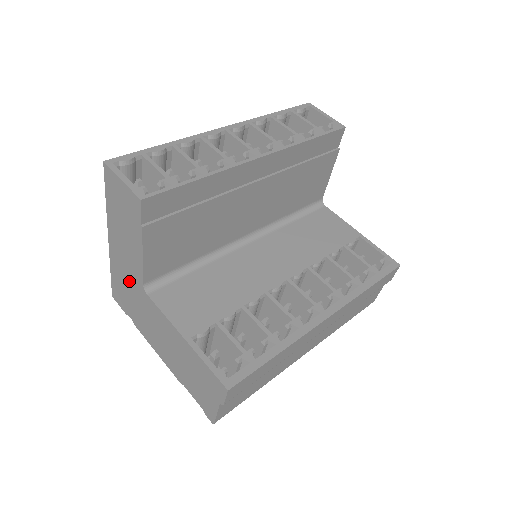
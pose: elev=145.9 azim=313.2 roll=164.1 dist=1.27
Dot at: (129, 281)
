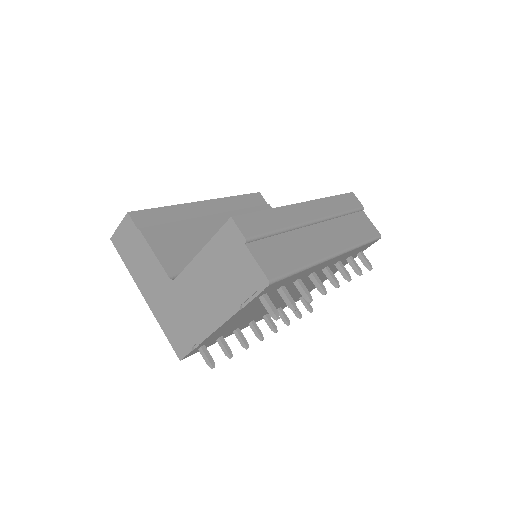
Dot at: (167, 301)
